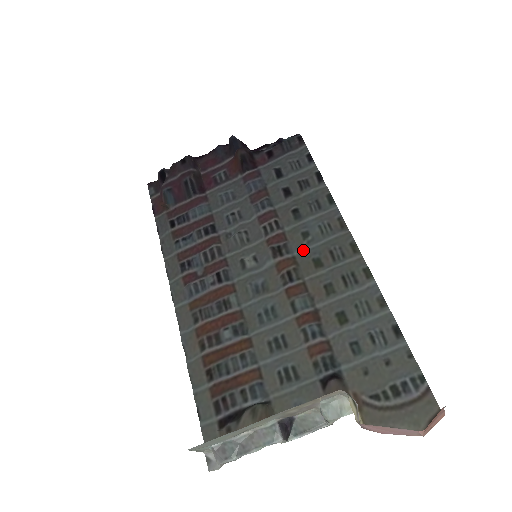
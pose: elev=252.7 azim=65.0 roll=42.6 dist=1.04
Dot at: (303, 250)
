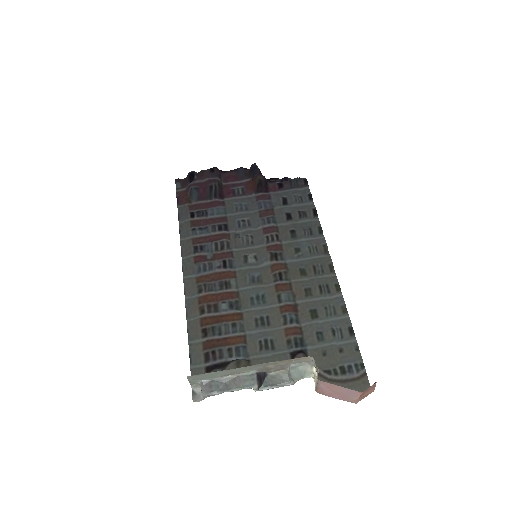
Dot at: (294, 260)
